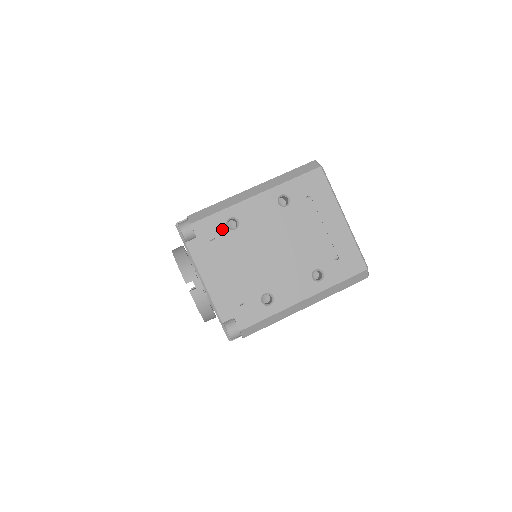
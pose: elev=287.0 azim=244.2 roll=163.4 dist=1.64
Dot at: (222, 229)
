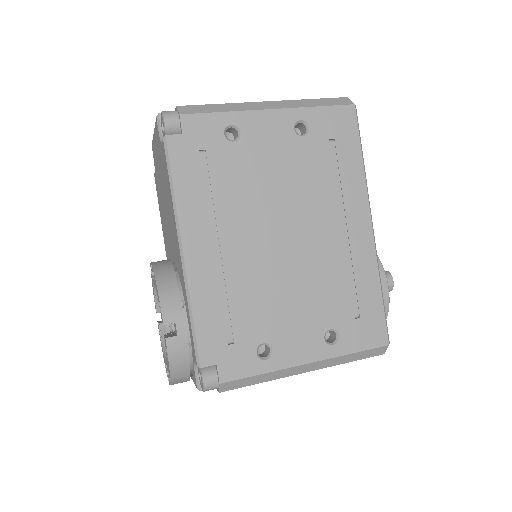
Dot at: occluded
